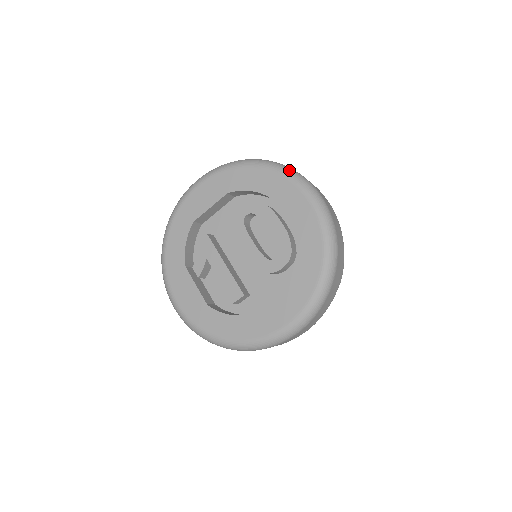
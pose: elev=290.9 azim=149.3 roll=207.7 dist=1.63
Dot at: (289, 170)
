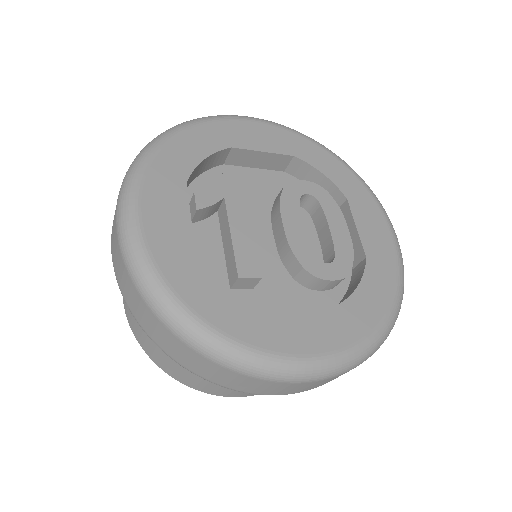
Dot at: occluded
